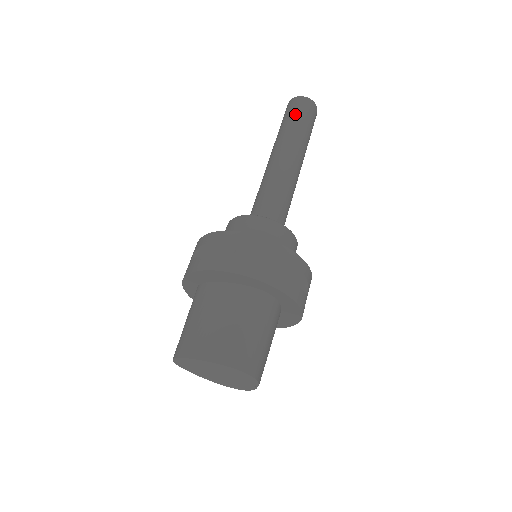
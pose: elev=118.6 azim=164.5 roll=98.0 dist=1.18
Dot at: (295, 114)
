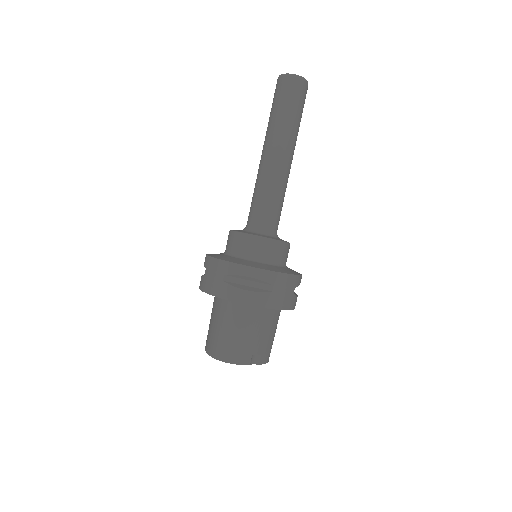
Dot at: (274, 101)
